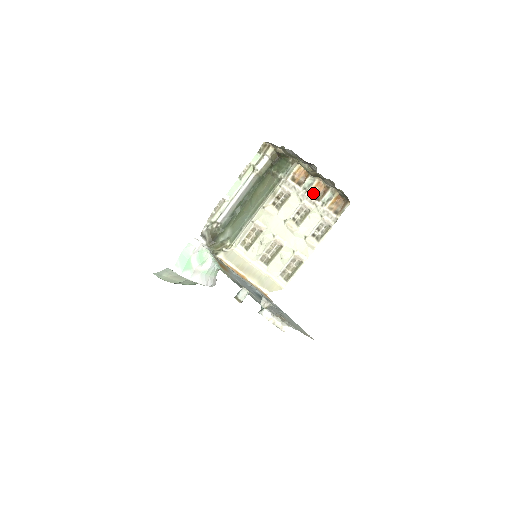
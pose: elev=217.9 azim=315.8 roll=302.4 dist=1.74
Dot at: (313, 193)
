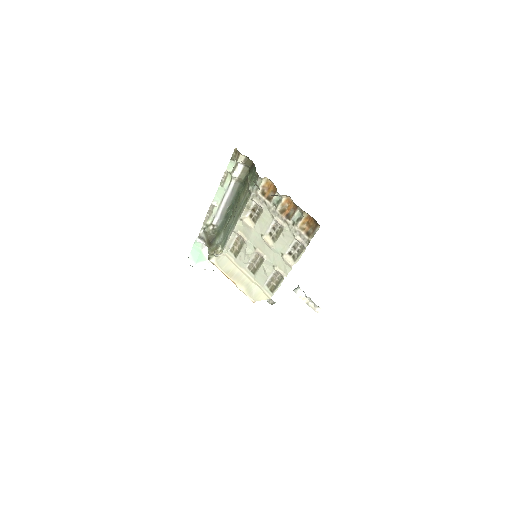
Dot at: (284, 210)
